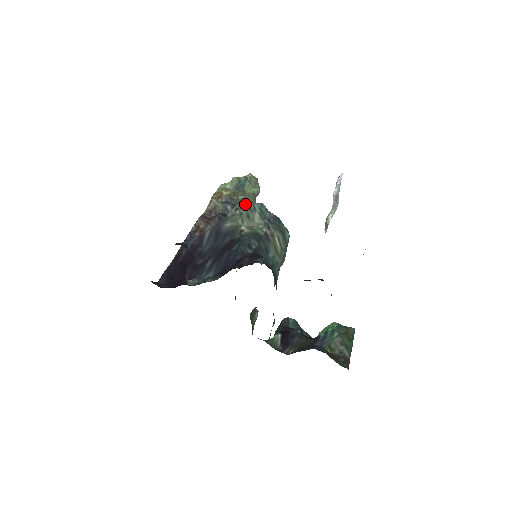
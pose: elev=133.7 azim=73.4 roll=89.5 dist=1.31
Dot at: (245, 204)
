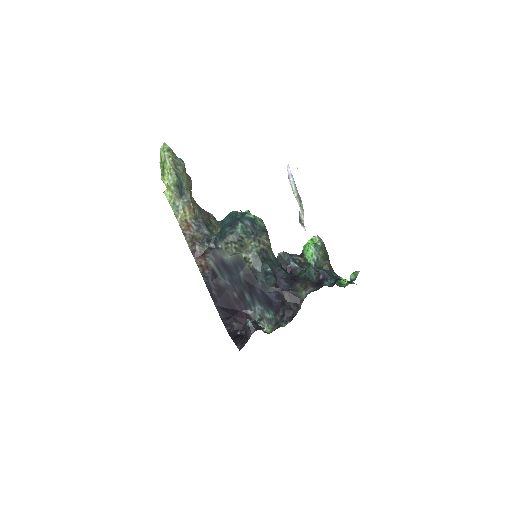
Dot at: (234, 240)
